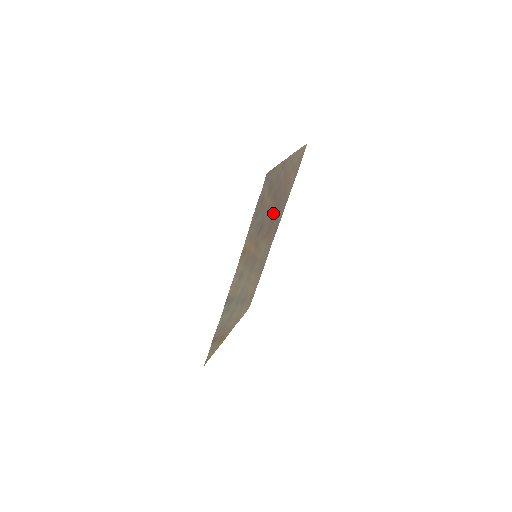
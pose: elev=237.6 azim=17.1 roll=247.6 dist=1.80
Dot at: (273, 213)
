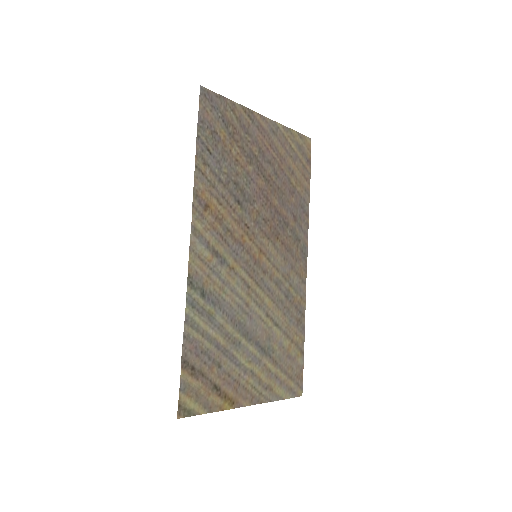
Dot at: (270, 200)
